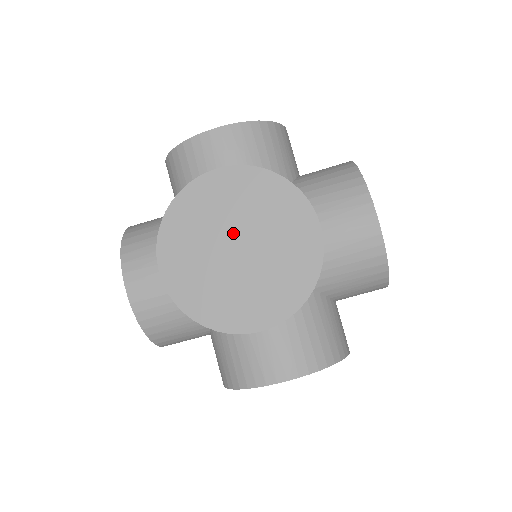
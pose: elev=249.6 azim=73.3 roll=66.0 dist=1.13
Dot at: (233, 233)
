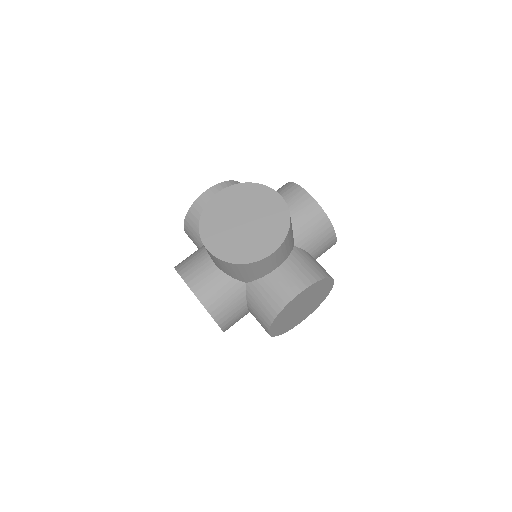
Dot at: (238, 216)
